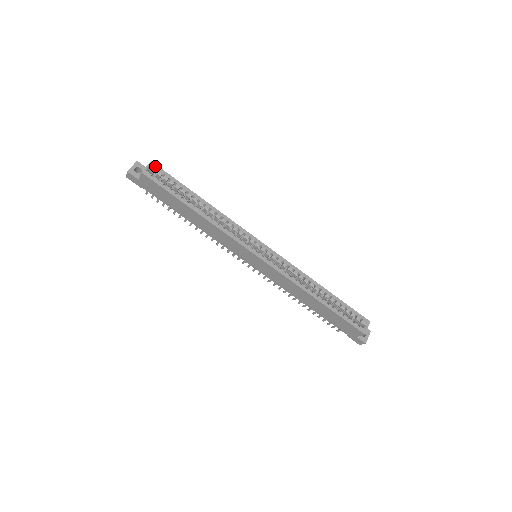
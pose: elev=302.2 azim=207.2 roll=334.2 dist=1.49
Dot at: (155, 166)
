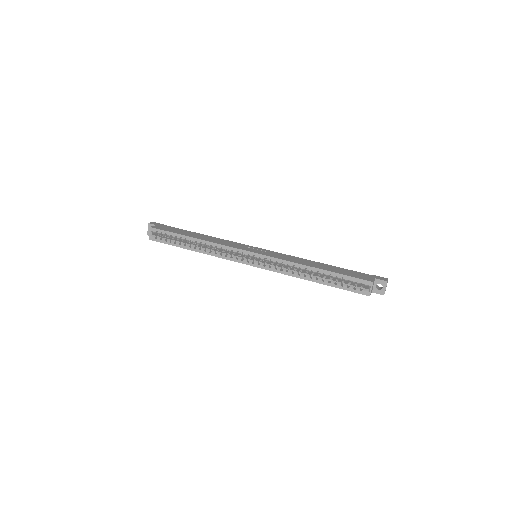
Dot at: (154, 229)
